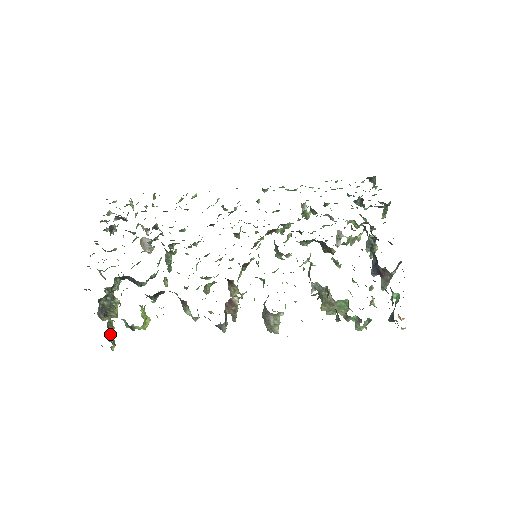
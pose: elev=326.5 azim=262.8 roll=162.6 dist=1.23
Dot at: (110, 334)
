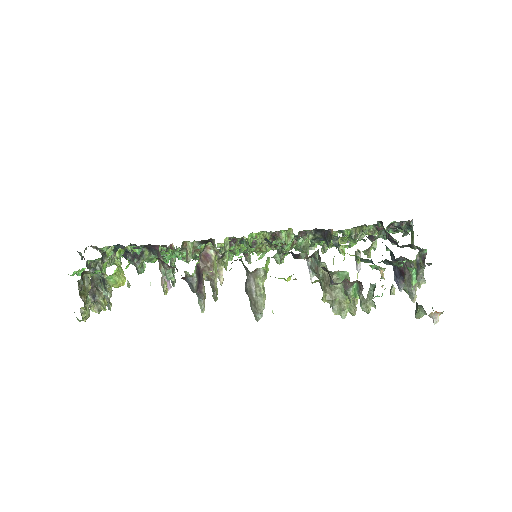
Dot at: (83, 290)
